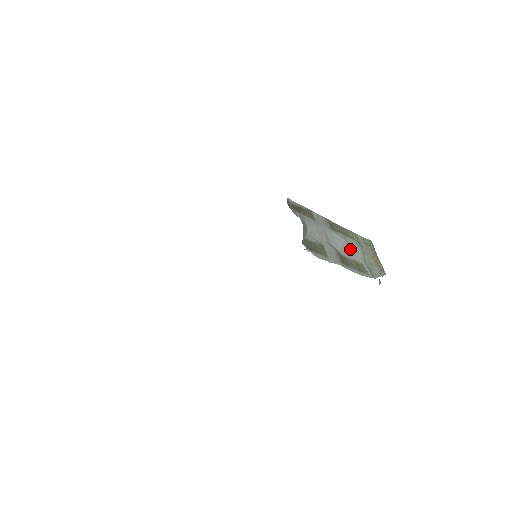
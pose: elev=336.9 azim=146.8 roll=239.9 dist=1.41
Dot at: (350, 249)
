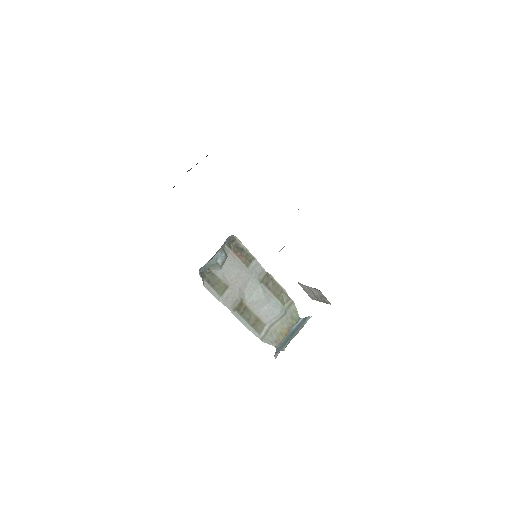
Dot at: (265, 307)
